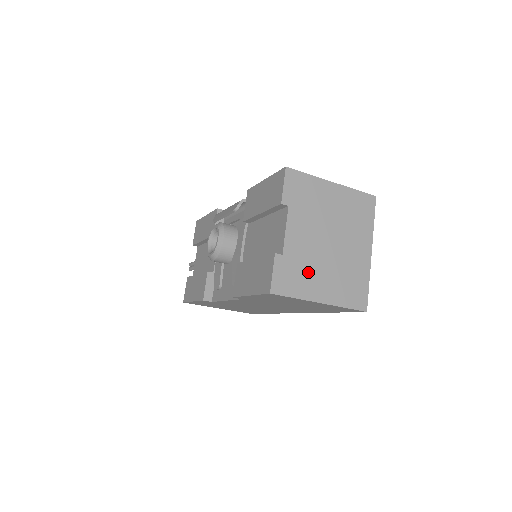
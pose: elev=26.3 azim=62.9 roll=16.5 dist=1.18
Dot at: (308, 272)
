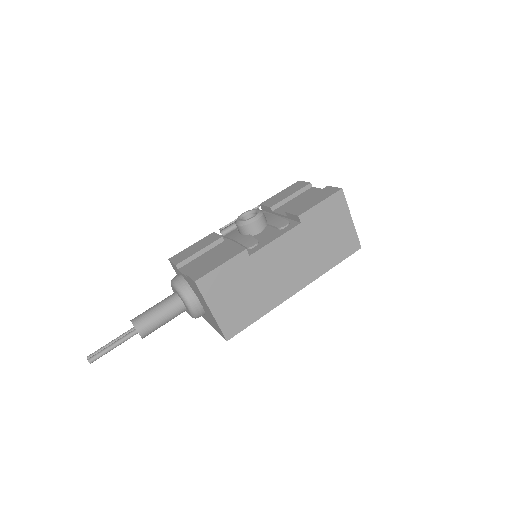
Dot at: occluded
